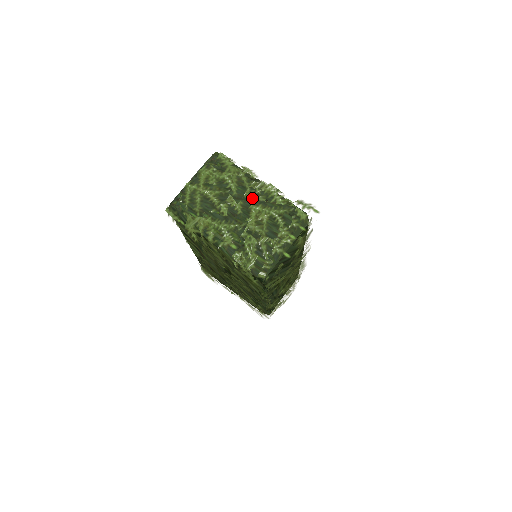
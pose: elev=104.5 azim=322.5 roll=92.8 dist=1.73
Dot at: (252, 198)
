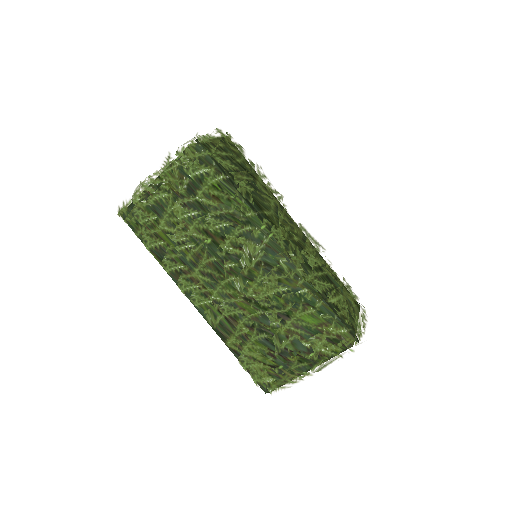
Dot at: occluded
